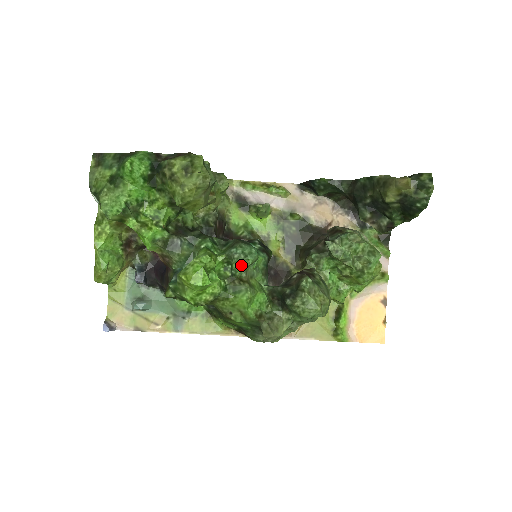
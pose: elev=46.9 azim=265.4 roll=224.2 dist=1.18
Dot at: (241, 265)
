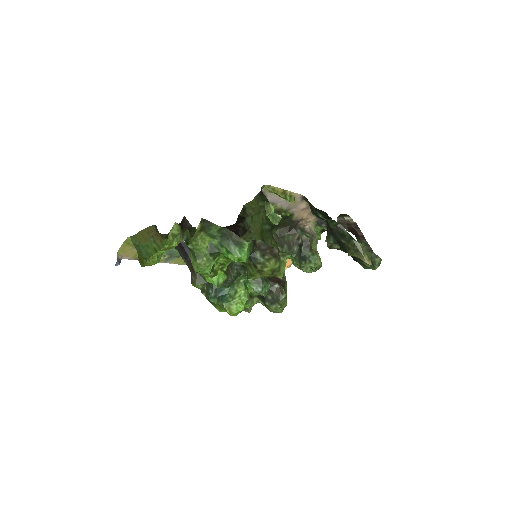
Dot at: (258, 294)
